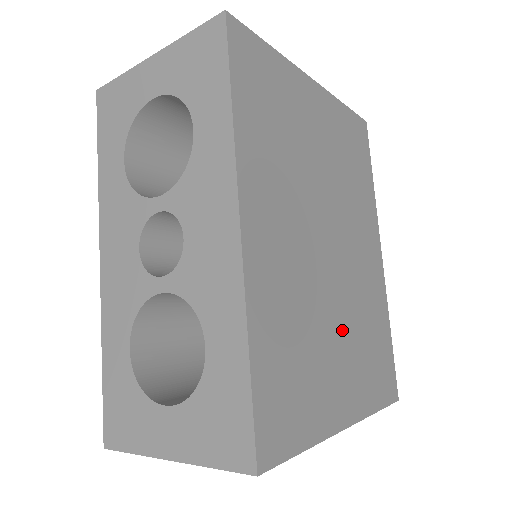
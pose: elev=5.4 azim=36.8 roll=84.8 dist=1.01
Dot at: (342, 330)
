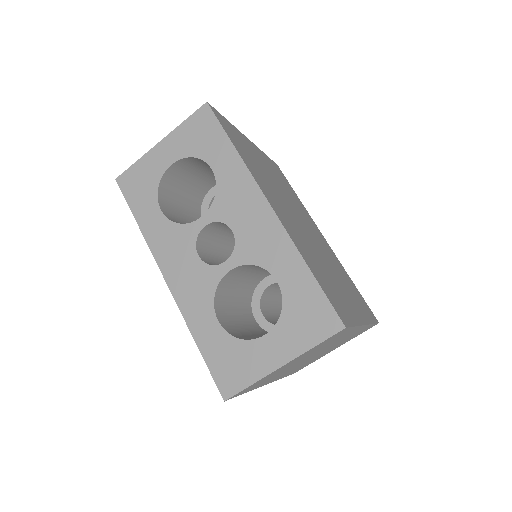
Dot at: (334, 272)
